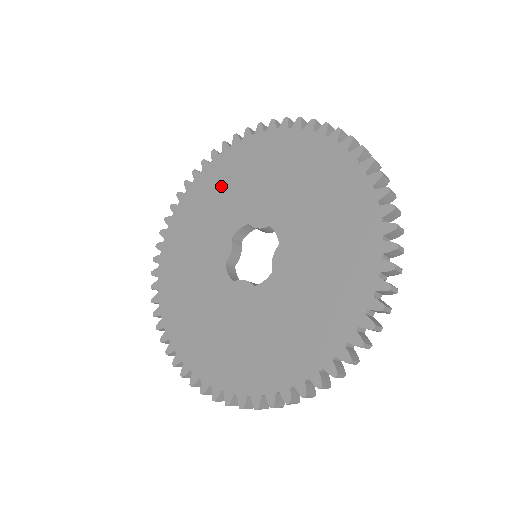
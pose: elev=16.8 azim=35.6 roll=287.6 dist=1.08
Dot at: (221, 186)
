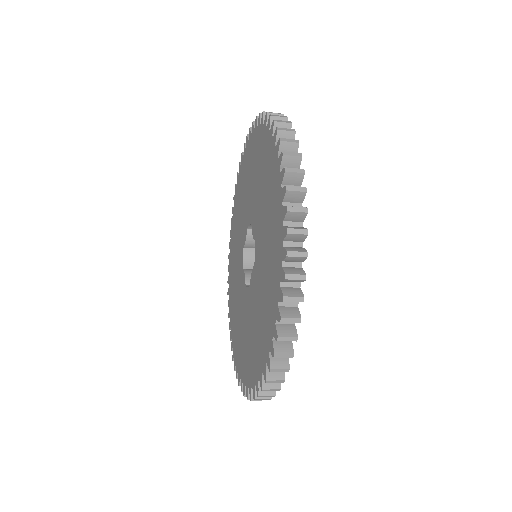
Dot at: (234, 261)
